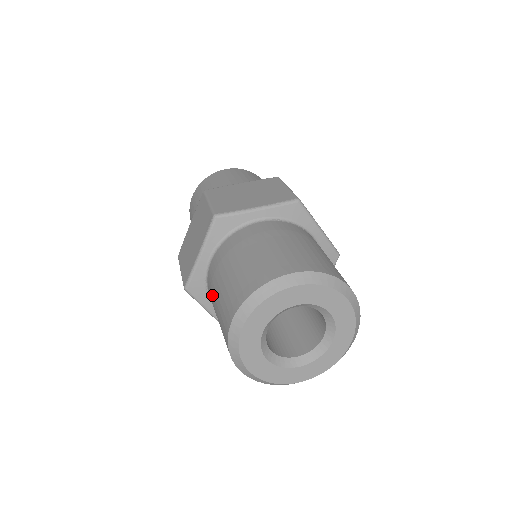
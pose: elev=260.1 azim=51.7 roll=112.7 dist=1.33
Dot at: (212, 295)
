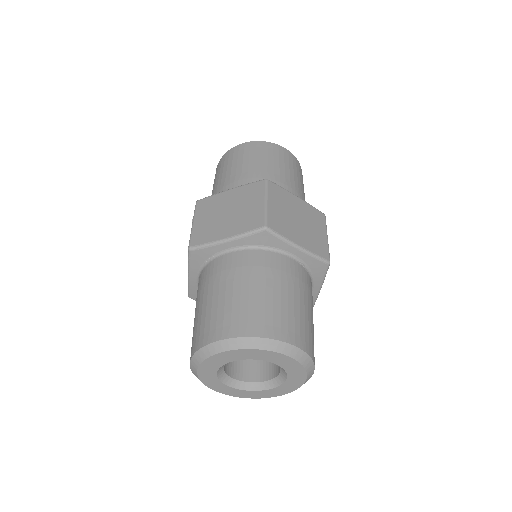
Dot at: (211, 283)
